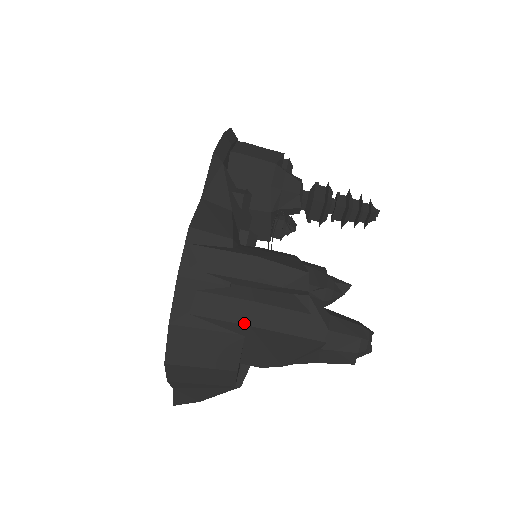
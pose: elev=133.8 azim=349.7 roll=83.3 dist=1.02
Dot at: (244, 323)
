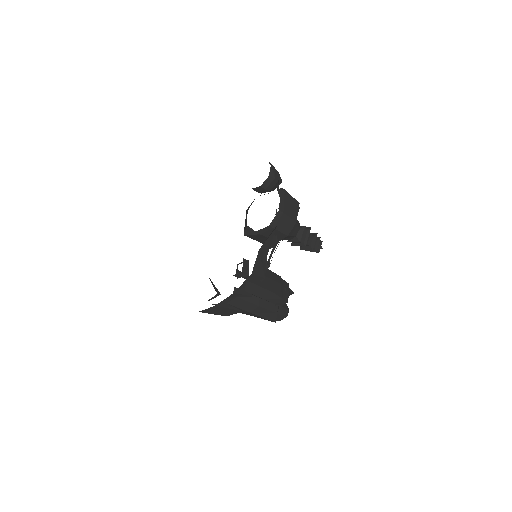
Dot at: (249, 311)
